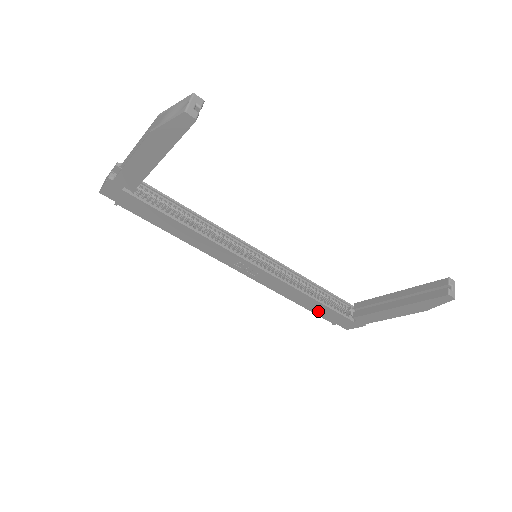
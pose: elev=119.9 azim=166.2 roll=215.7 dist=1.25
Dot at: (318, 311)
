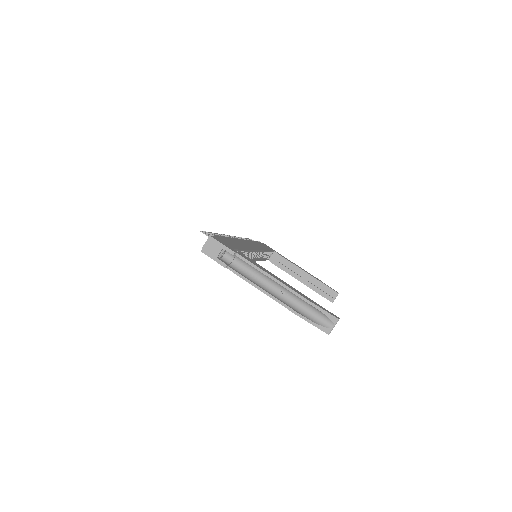
Dot at: occluded
